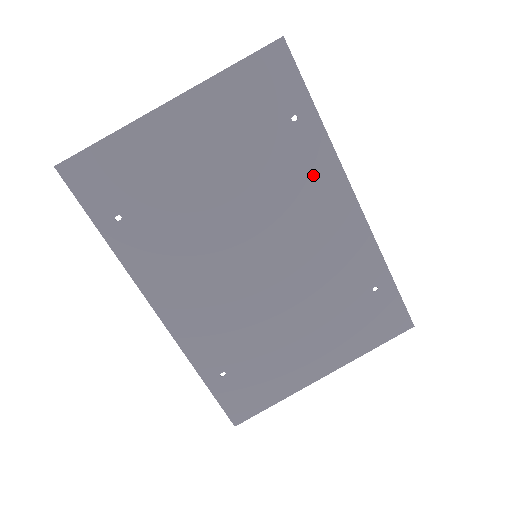
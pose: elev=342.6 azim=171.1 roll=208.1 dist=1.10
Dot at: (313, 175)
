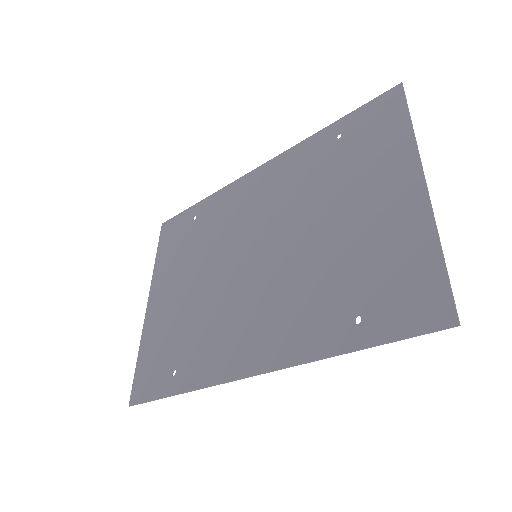
Dot at: (228, 204)
